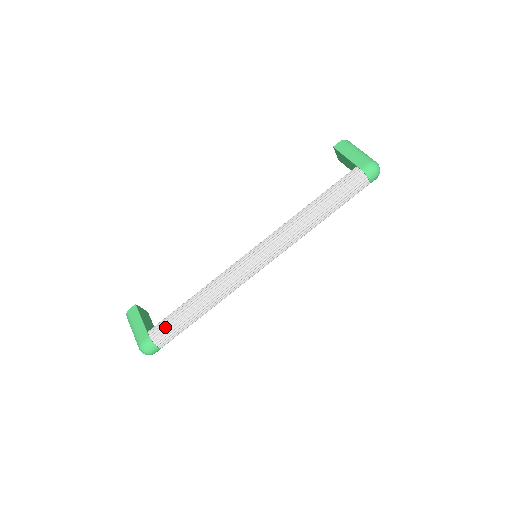
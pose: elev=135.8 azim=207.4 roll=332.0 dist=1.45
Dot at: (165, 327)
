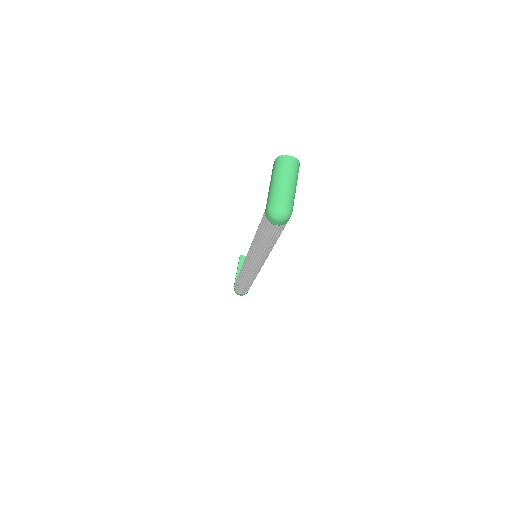
Dot at: occluded
